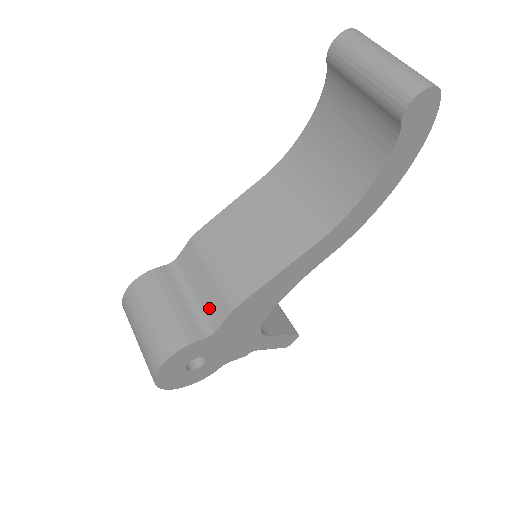
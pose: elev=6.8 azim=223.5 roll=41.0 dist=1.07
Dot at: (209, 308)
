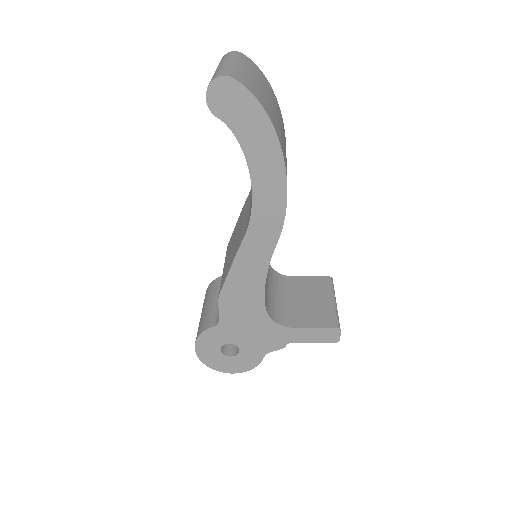
Dot at: occluded
